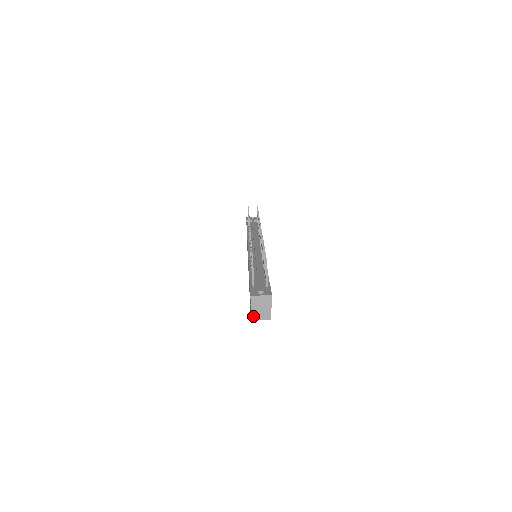
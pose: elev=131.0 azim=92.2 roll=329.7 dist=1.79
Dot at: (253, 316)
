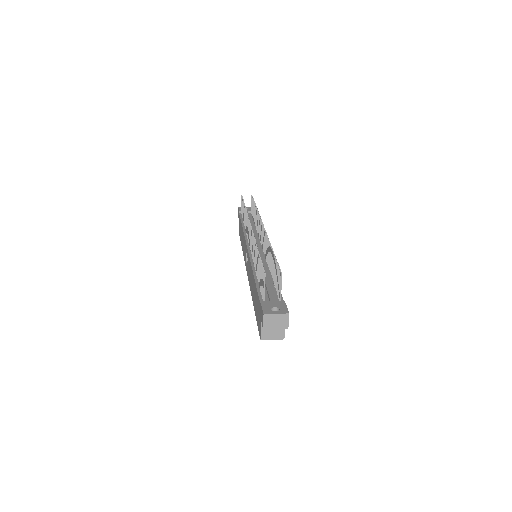
Dot at: (263, 335)
